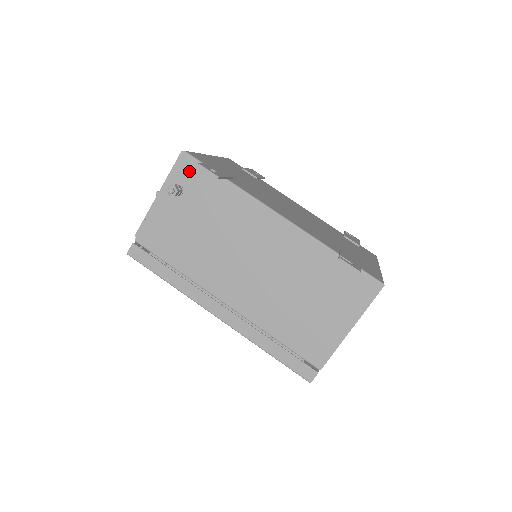
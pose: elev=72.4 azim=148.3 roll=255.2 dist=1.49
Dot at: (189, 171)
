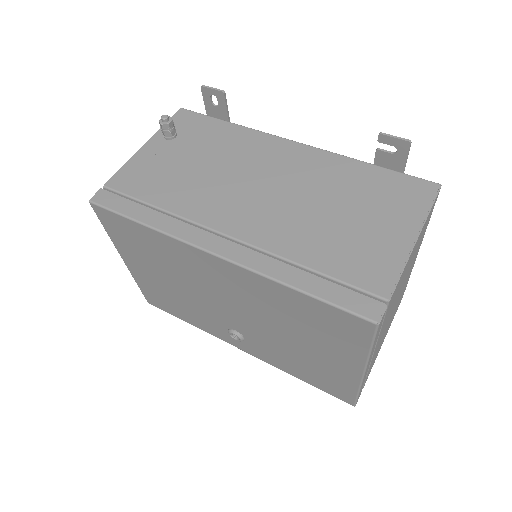
Dot at: (185, 120)
